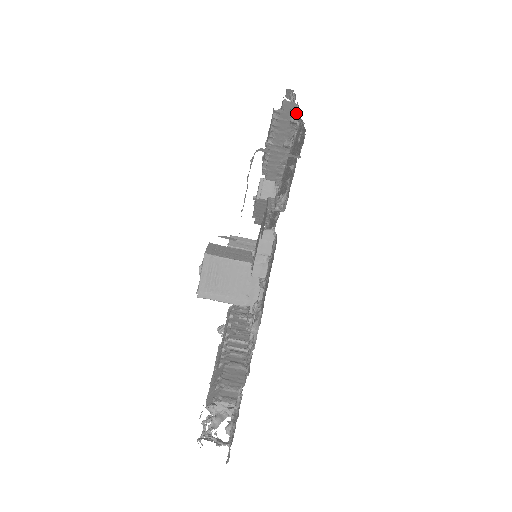
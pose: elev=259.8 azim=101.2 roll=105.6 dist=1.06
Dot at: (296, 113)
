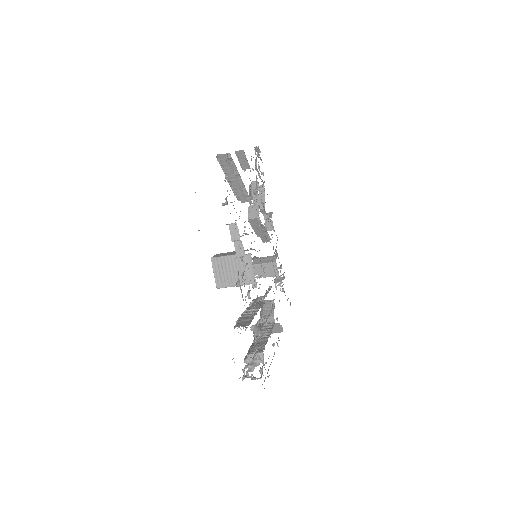
Dot at: occluded
